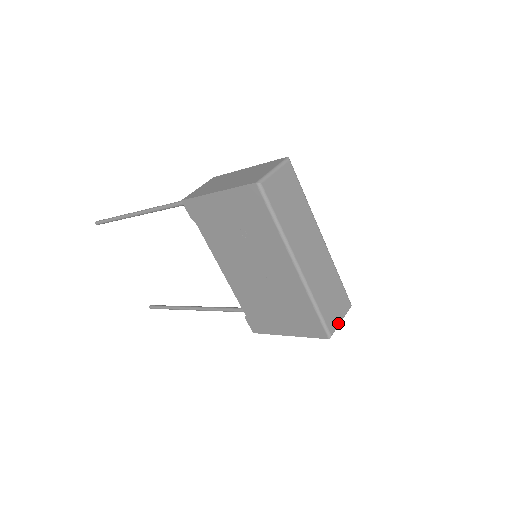
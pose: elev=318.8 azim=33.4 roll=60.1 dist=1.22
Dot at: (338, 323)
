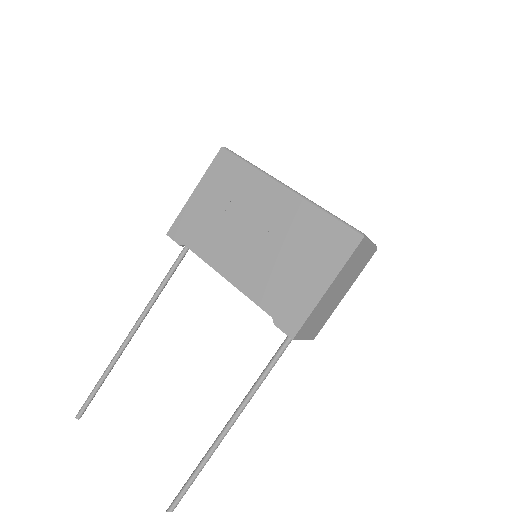
Dot at: occluded
